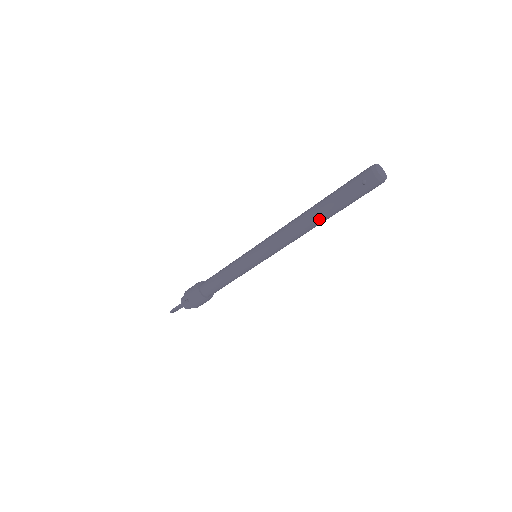
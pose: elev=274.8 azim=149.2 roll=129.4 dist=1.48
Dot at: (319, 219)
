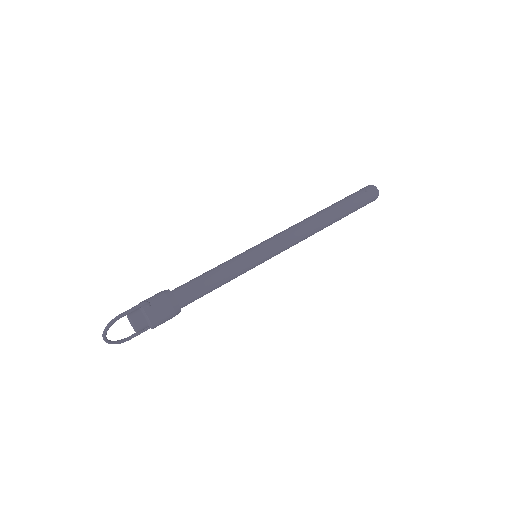
Dot at: (331, 216)
